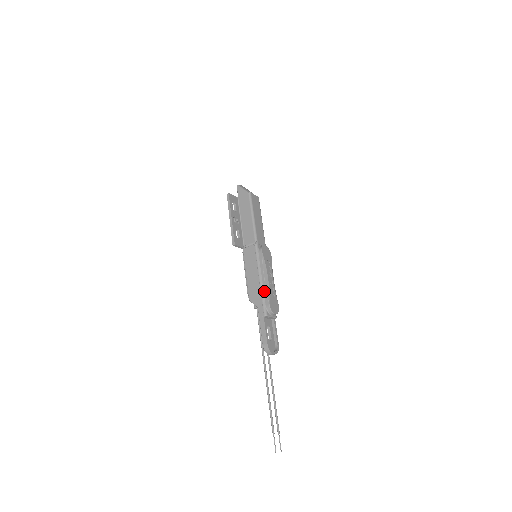
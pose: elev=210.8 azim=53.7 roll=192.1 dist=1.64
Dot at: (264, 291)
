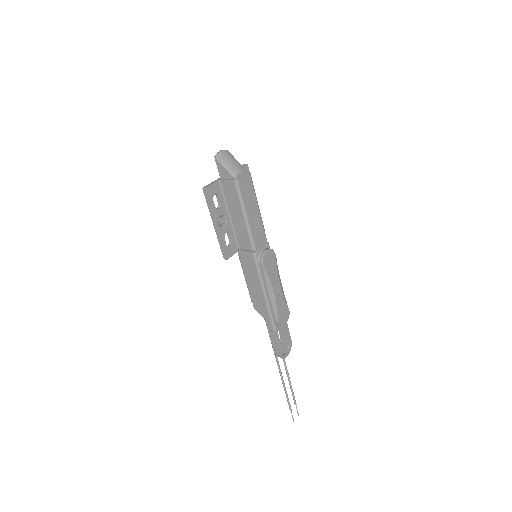
Dot at: (270, 308)
